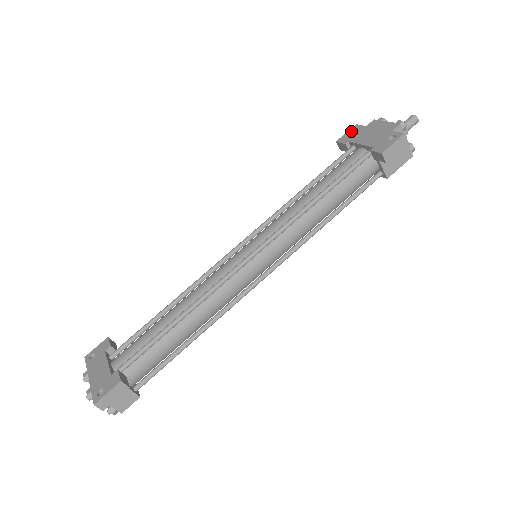
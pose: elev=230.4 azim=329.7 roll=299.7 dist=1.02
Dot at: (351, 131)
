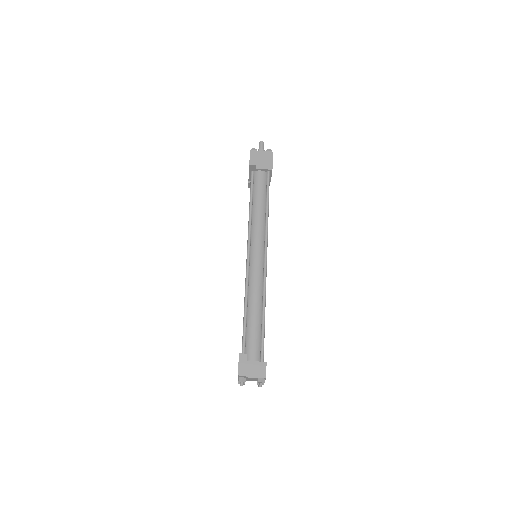
Dot at: occluded
